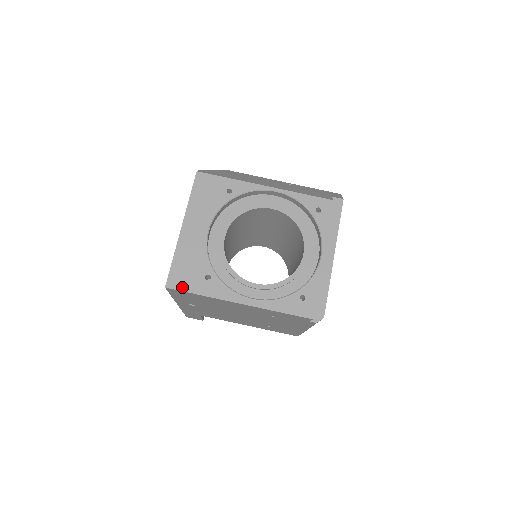
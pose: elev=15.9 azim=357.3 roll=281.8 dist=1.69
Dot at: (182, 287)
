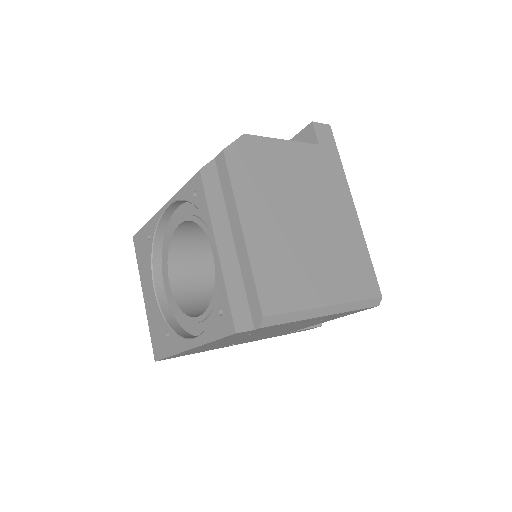
Dot at: (161, 355)
